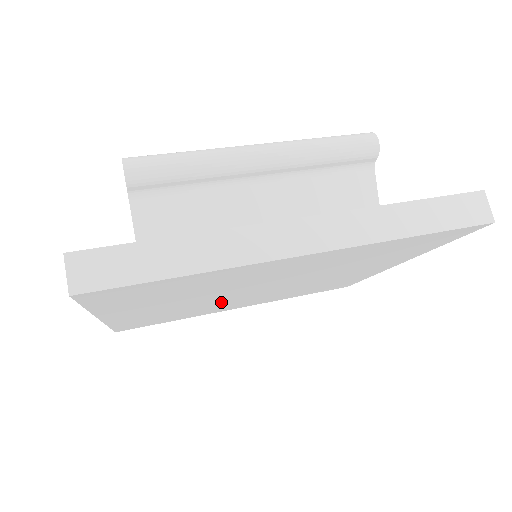
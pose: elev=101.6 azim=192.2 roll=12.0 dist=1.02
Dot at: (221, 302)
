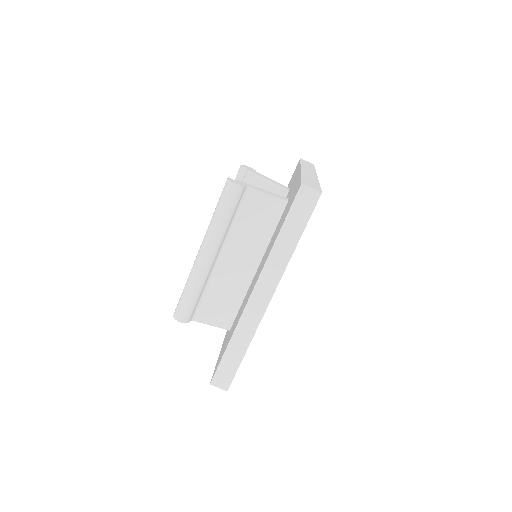
Dot at: occluded
